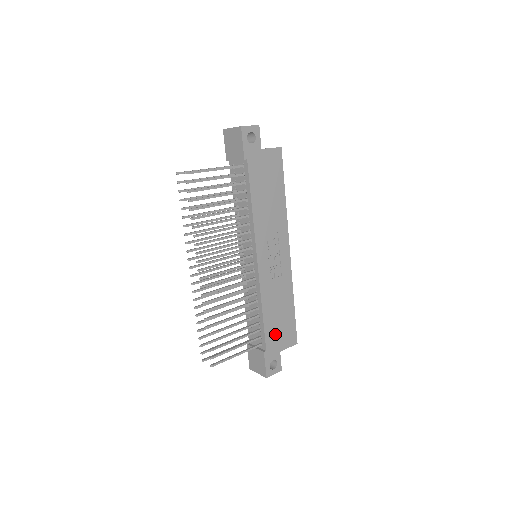
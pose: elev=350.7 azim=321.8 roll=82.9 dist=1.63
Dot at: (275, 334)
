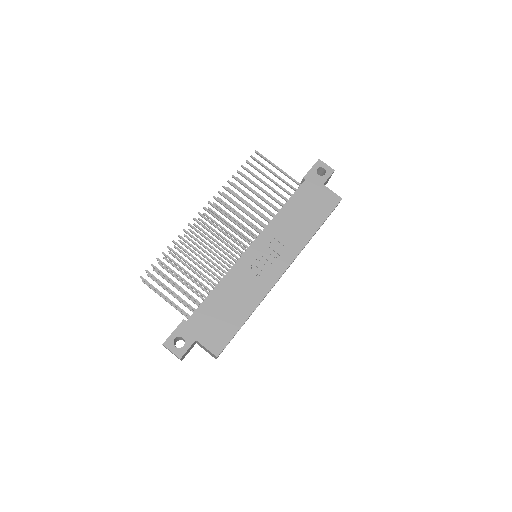
Dot at: (207, 319)
